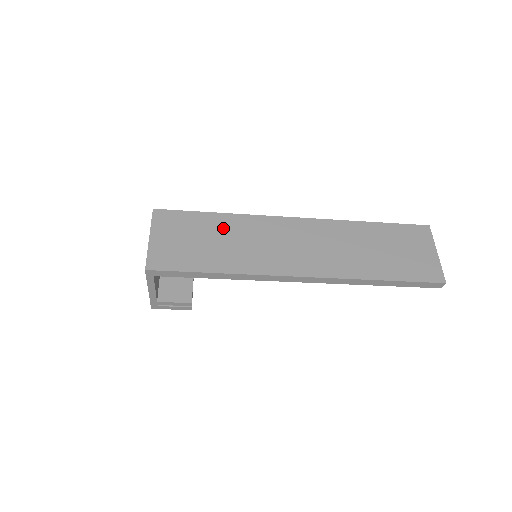
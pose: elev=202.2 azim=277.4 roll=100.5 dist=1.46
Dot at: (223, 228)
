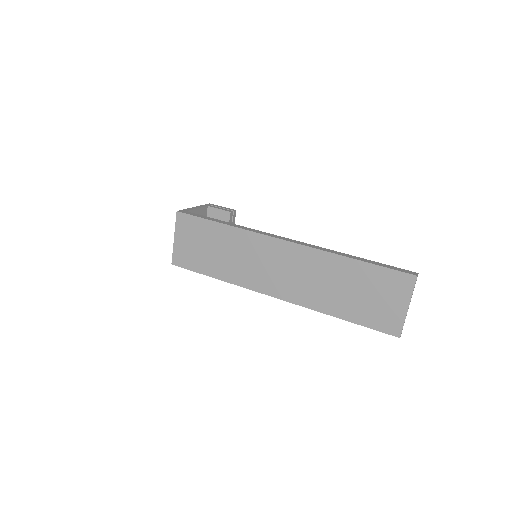
Dot at: (224, 240)
